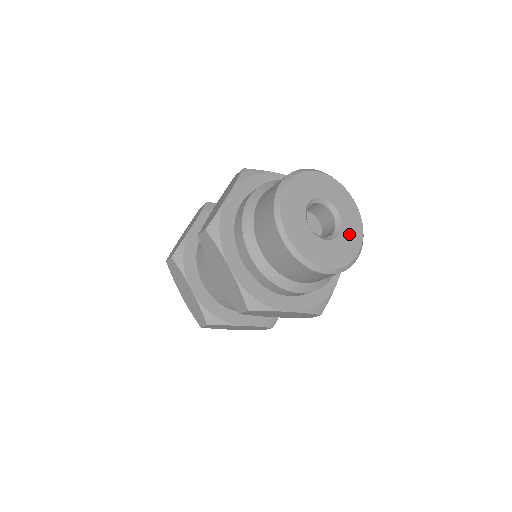
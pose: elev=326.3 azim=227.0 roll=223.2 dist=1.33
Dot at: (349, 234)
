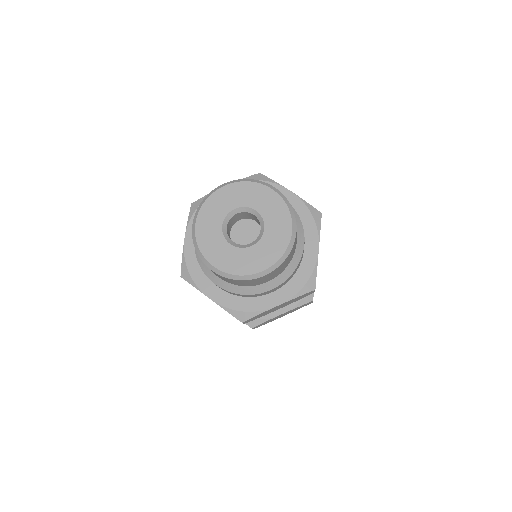
Dot at: (260, 253)
